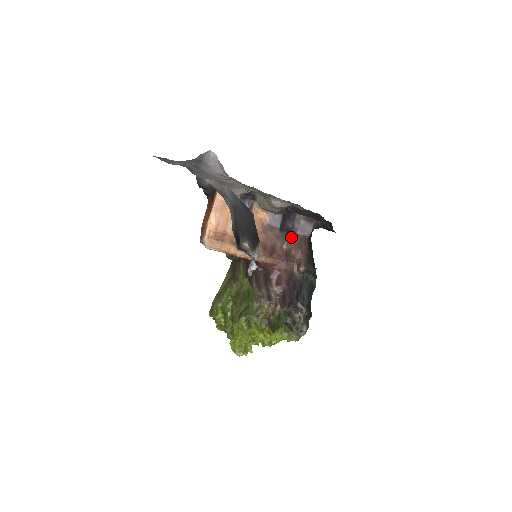
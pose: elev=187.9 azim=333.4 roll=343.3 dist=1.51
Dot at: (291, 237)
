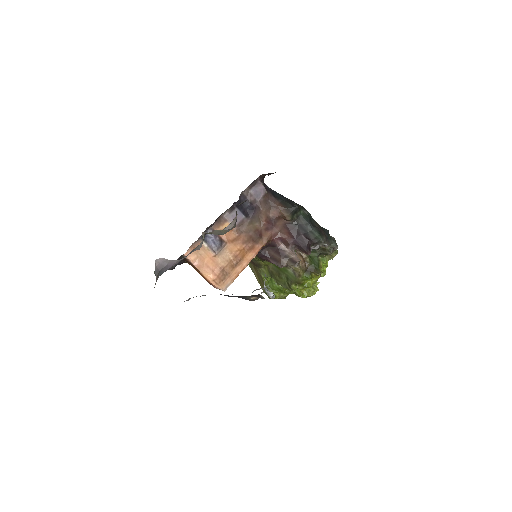
Dot at: (258, 210)
